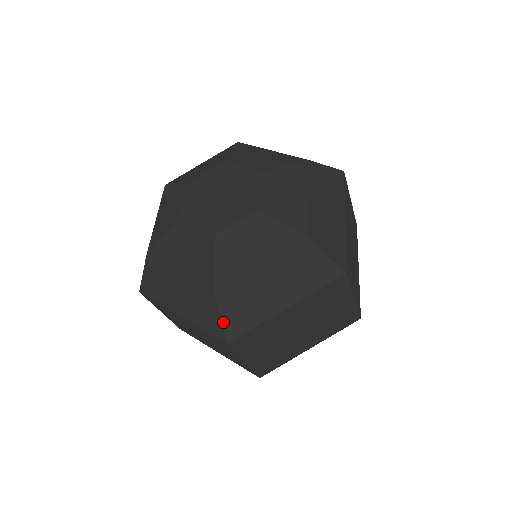
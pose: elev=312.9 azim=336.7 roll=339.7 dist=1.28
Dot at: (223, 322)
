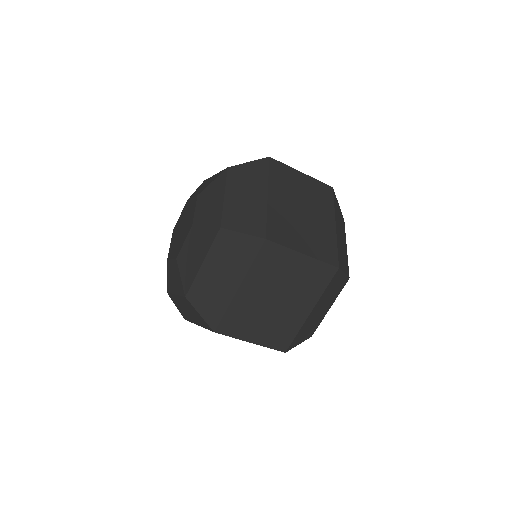
Dot at: (178, 309)
